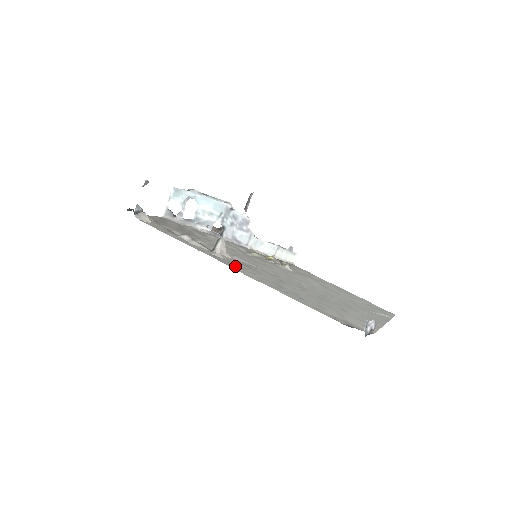
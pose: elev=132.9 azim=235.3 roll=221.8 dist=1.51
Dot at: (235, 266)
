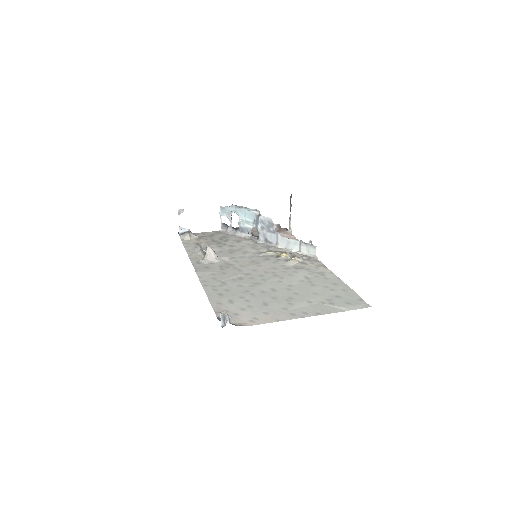
Dot at: (203, 269)
